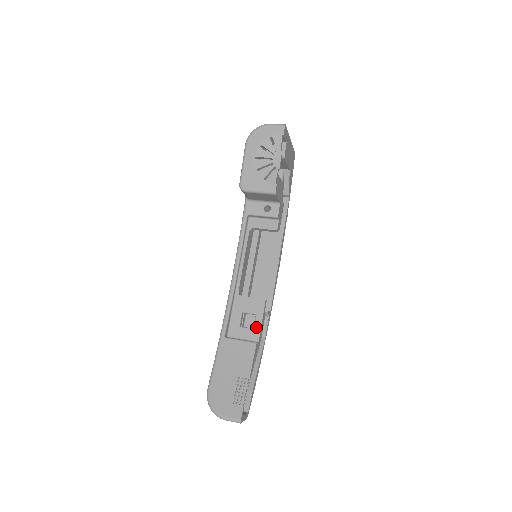
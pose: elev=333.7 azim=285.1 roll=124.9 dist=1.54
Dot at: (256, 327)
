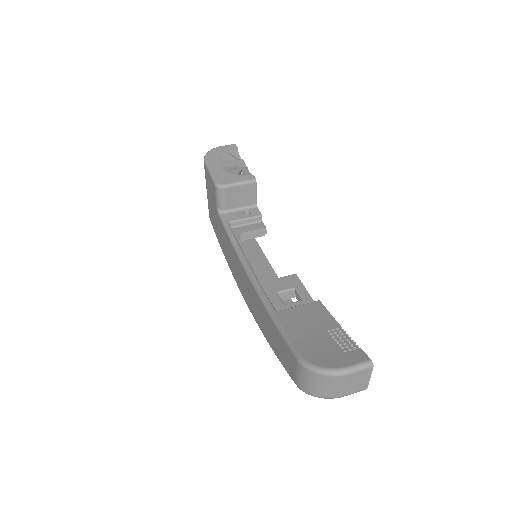
Dot at: (304, 297)
